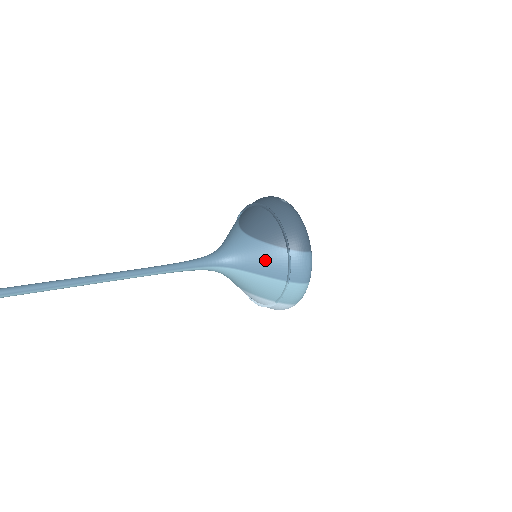
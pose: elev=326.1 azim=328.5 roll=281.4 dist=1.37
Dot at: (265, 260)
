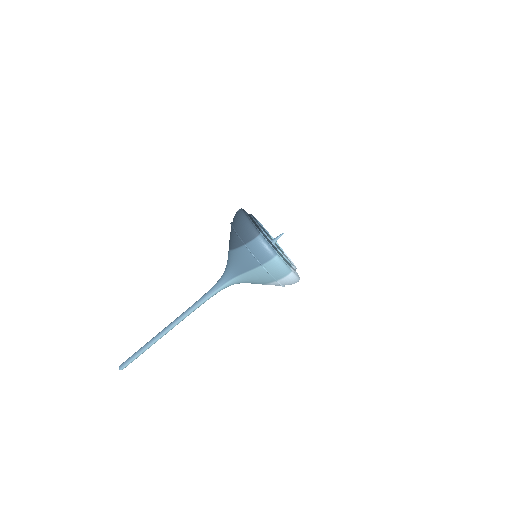
Dot at: (241, 260)
